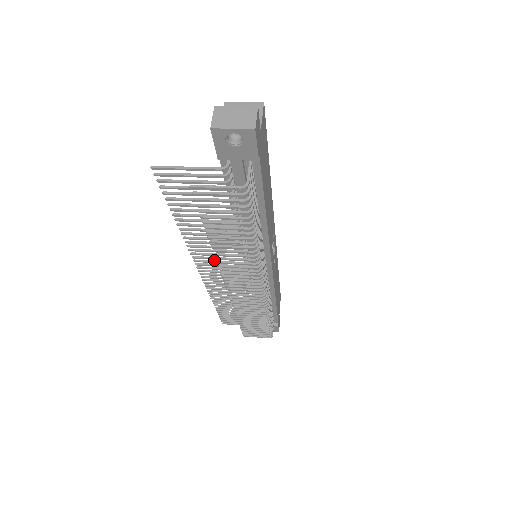
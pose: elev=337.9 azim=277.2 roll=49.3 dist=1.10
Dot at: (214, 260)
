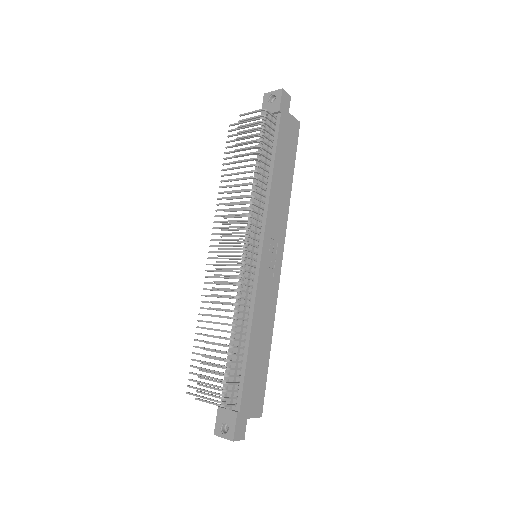
Dot at: (225, 233)
